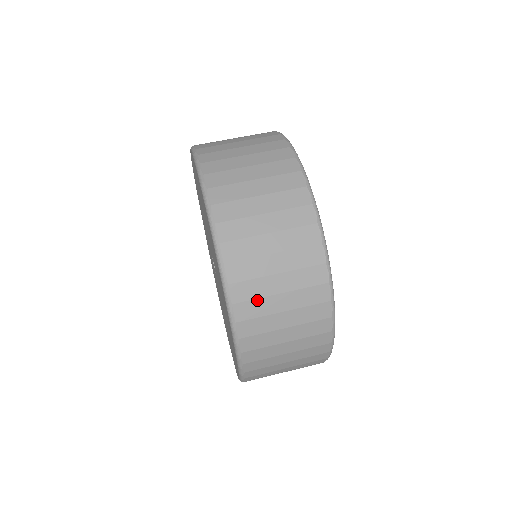
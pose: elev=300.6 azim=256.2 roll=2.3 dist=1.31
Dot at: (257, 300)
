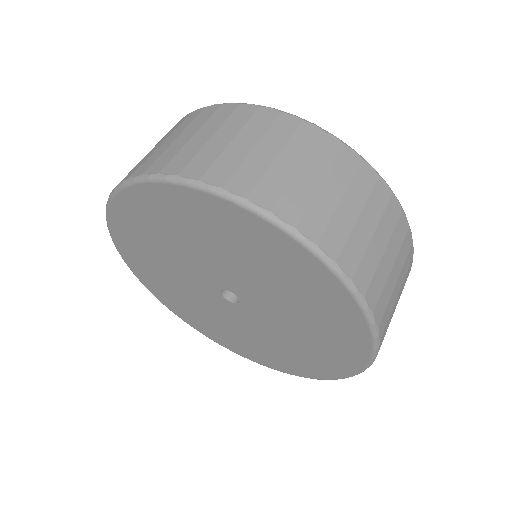
Dot at: (288, 191)
